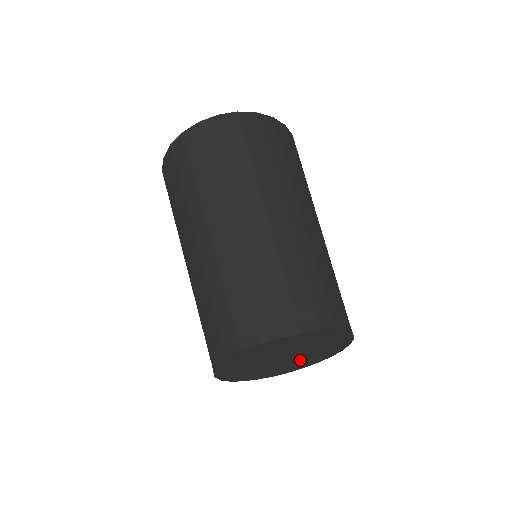
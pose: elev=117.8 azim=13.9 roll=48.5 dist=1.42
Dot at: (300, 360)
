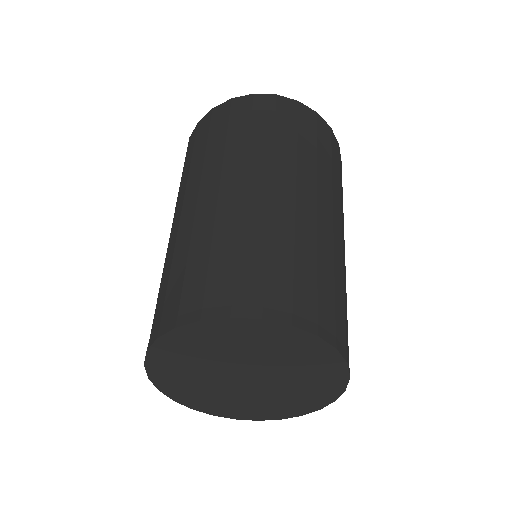
Dot at: (291, 383)
